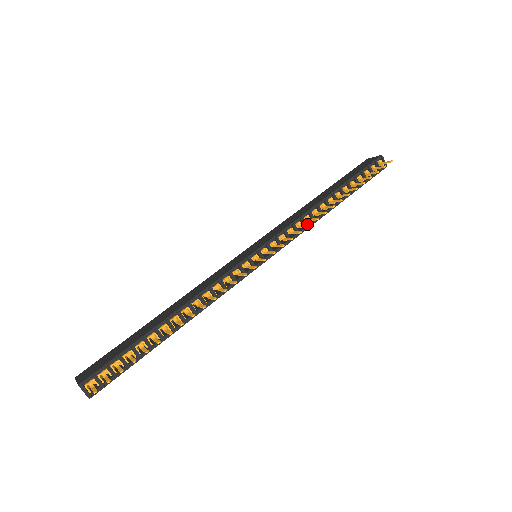
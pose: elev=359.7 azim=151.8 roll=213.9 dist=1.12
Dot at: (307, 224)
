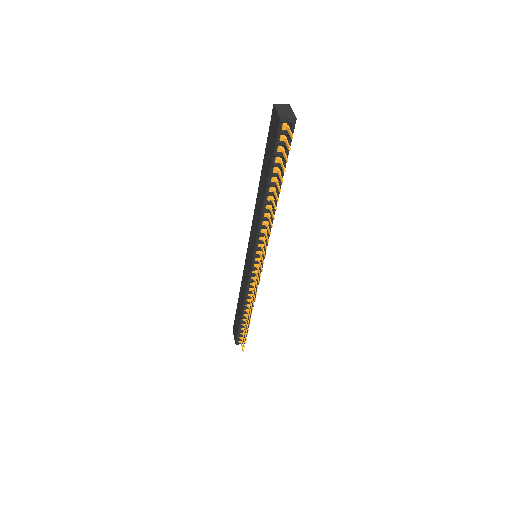
Dot at: (266, 238)
